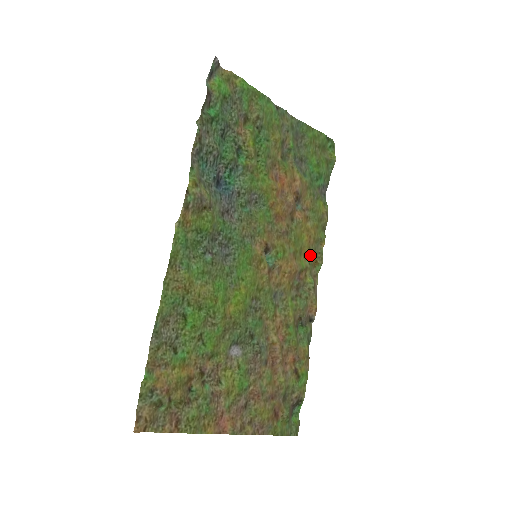
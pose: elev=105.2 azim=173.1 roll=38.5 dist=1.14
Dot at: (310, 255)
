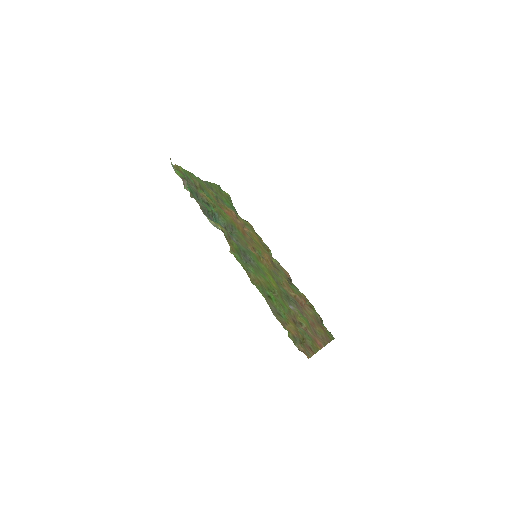
Dot at: (264, 248)
